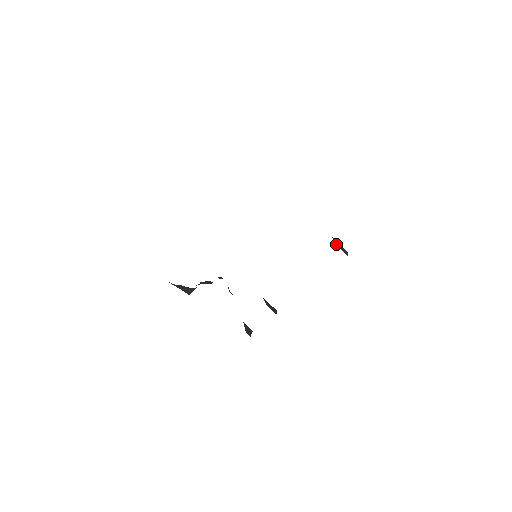
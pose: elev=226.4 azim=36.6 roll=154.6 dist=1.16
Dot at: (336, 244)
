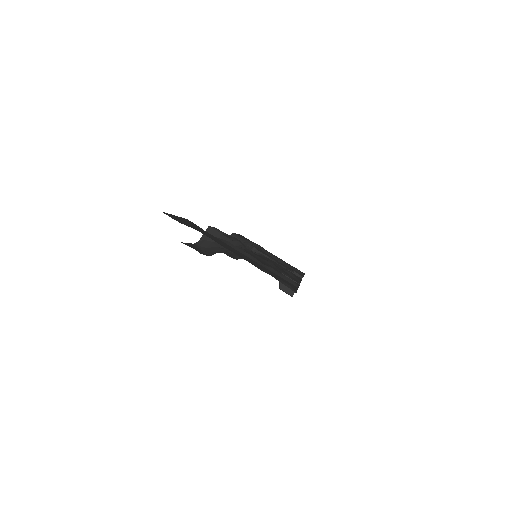
Dot at: (281, 285)
